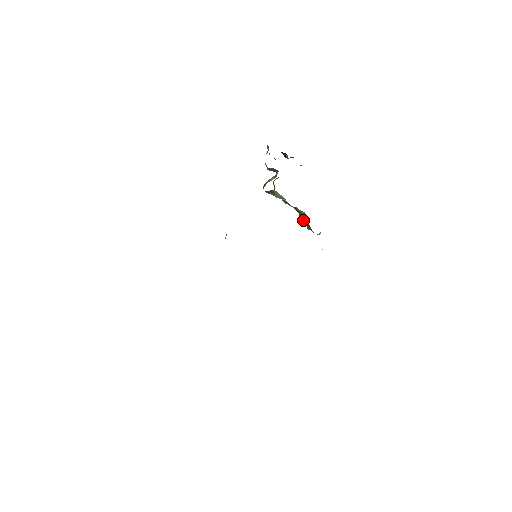
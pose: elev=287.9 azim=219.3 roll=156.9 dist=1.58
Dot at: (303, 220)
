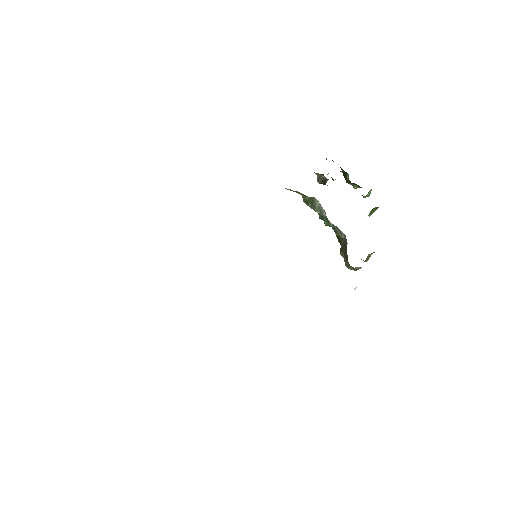
Dot at: (342, 250)
